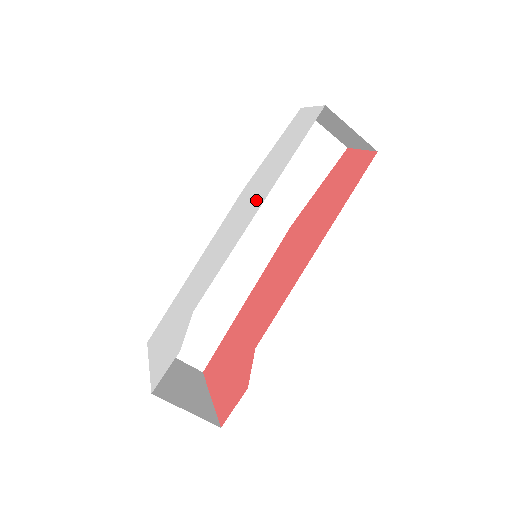
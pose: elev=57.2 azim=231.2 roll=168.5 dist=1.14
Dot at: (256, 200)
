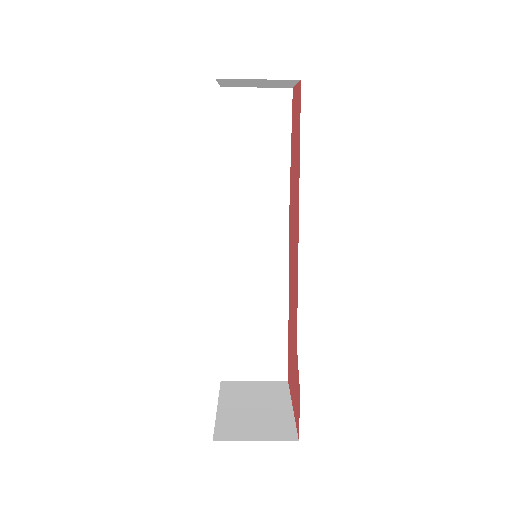
Dot at: occluded
